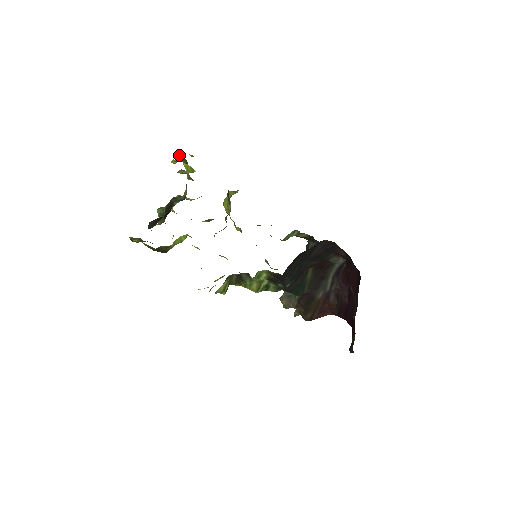
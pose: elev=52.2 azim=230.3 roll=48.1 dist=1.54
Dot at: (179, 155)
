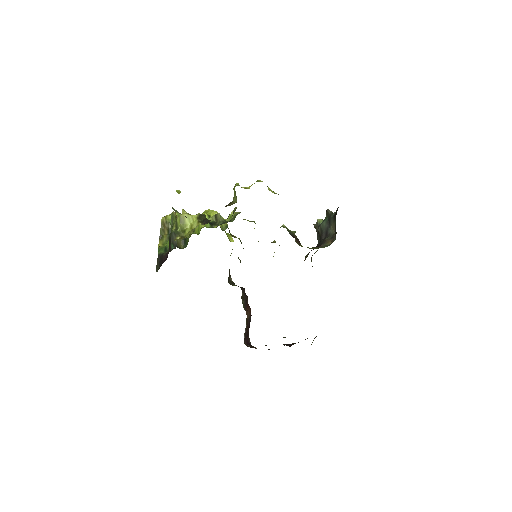
Dot at: occluded
